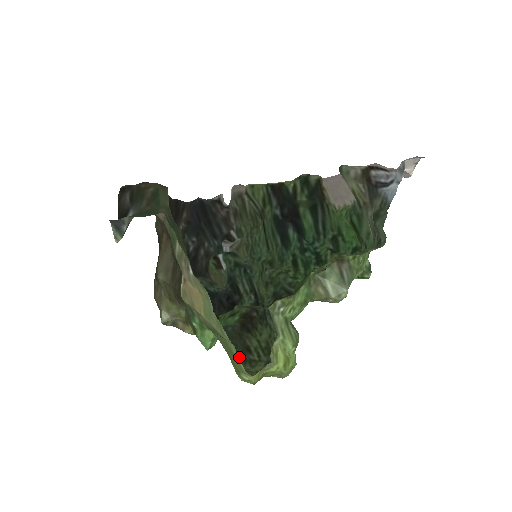
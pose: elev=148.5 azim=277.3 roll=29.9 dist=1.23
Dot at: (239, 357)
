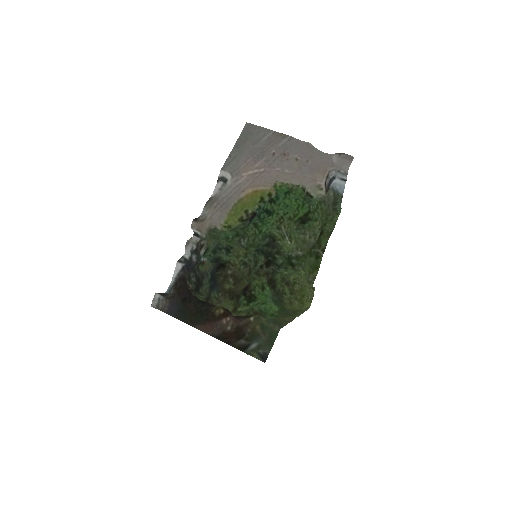
Dot at: (283, 300)
